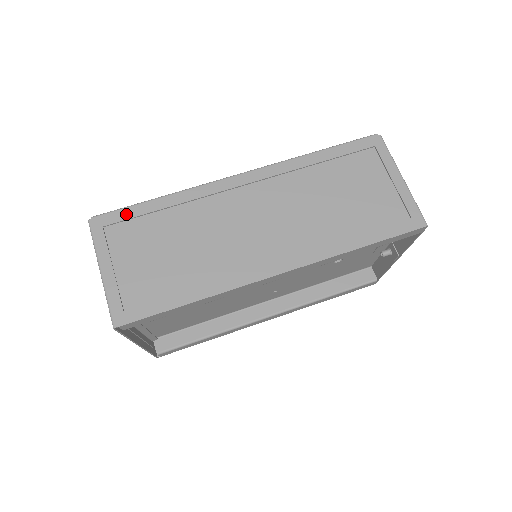
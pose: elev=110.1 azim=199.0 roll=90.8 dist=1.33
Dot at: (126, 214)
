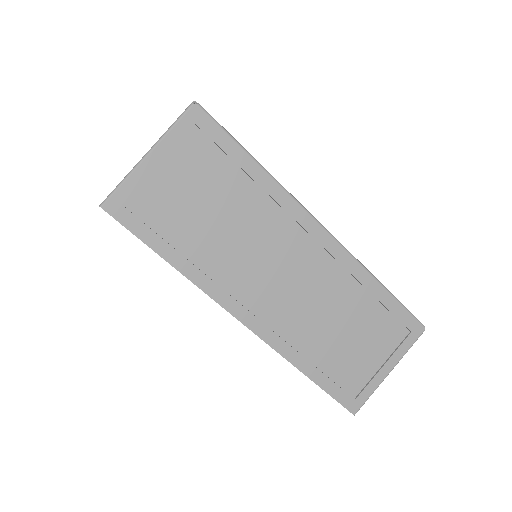
Dot at: (222, 140)
